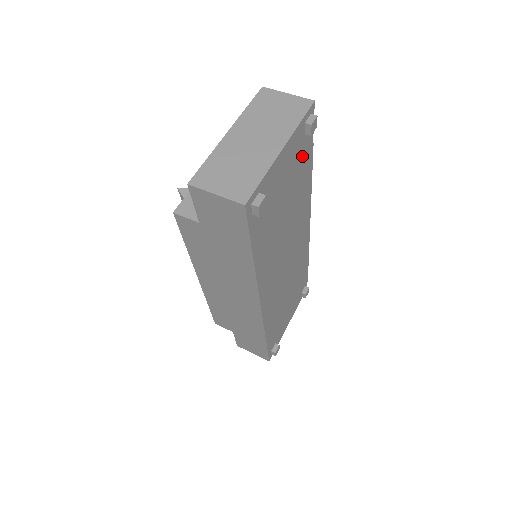
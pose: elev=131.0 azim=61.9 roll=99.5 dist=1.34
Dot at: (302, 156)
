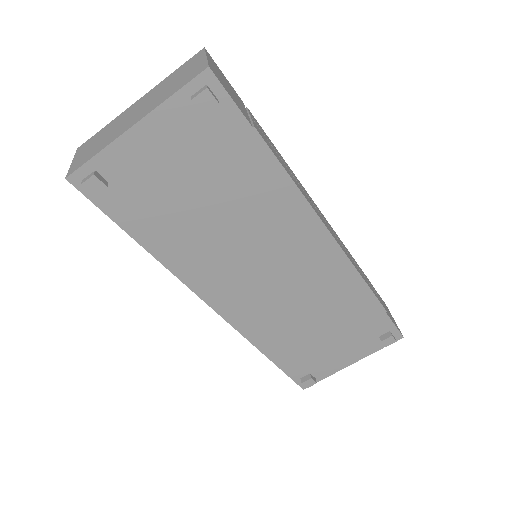
Dot at: (220, 141)
